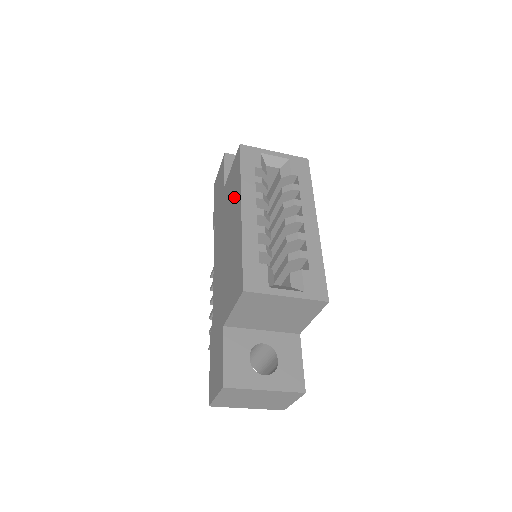
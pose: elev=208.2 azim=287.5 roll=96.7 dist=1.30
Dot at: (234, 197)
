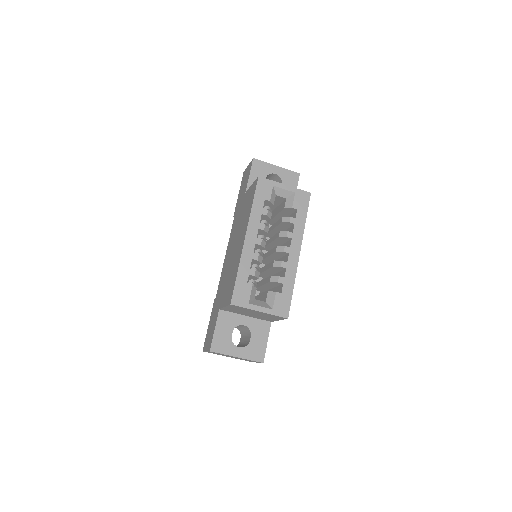
Dot at: (245, 218)
